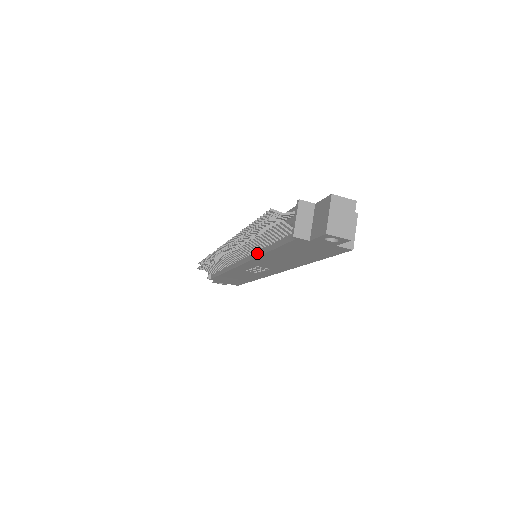
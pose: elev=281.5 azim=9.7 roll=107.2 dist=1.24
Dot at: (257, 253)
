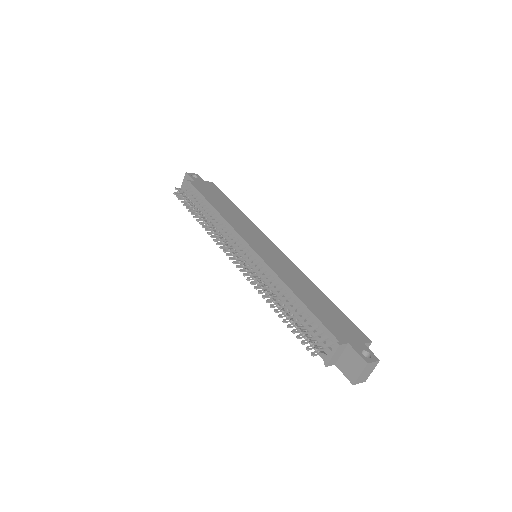
Dot at: occluded
